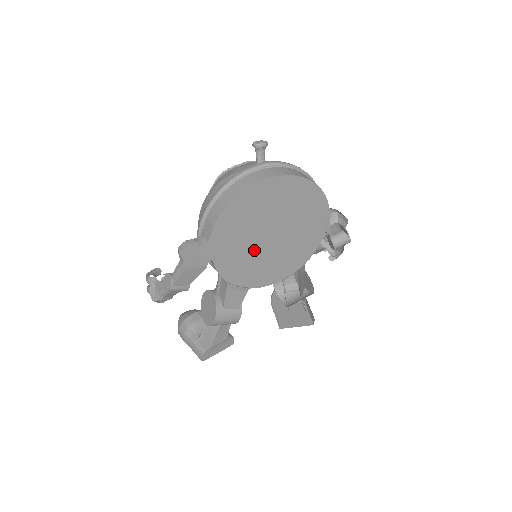
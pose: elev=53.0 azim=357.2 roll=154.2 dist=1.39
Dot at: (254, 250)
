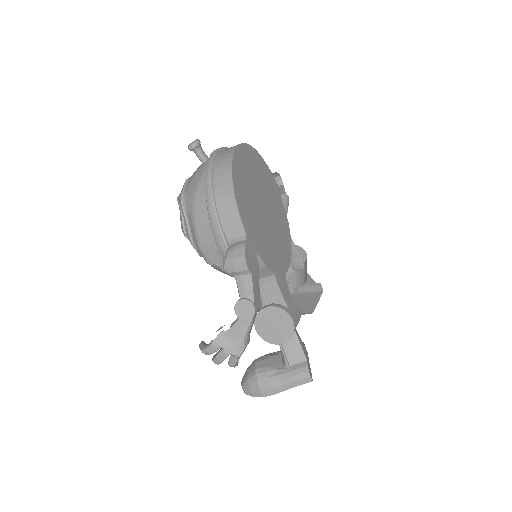
Dot at: (266, 229)
